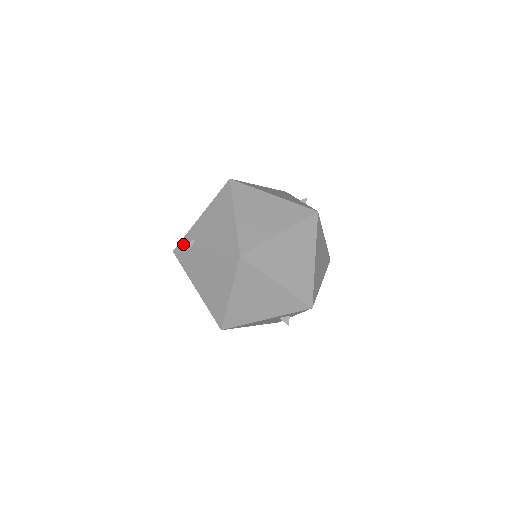
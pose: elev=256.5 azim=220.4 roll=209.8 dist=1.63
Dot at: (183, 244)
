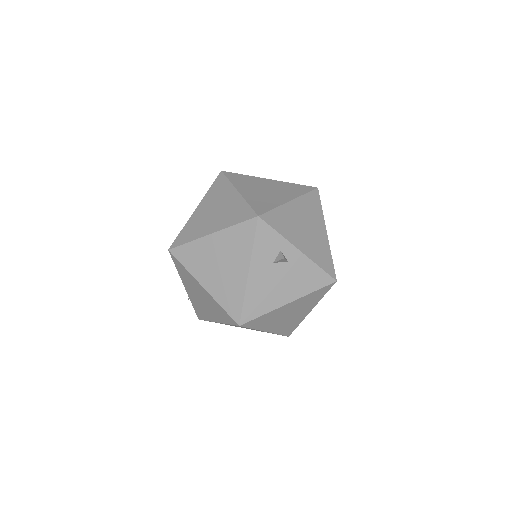
Dot at: occluded
